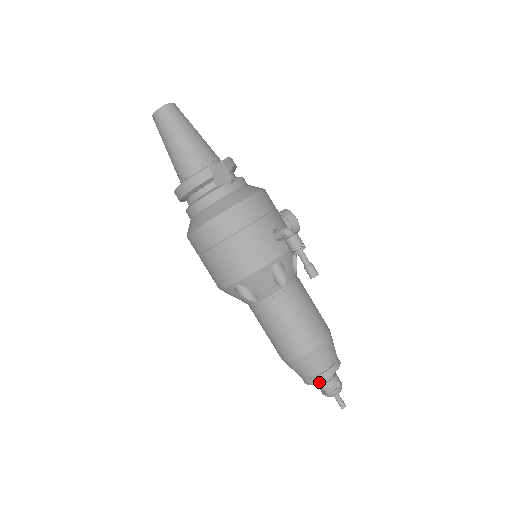
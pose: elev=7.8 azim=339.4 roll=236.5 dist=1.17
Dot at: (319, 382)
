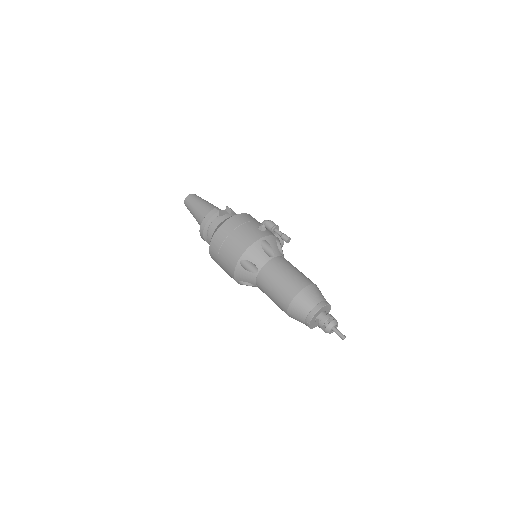
Dot at: (314, 314)
